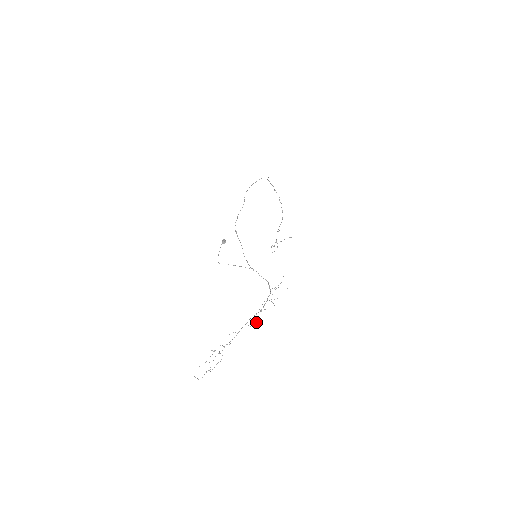
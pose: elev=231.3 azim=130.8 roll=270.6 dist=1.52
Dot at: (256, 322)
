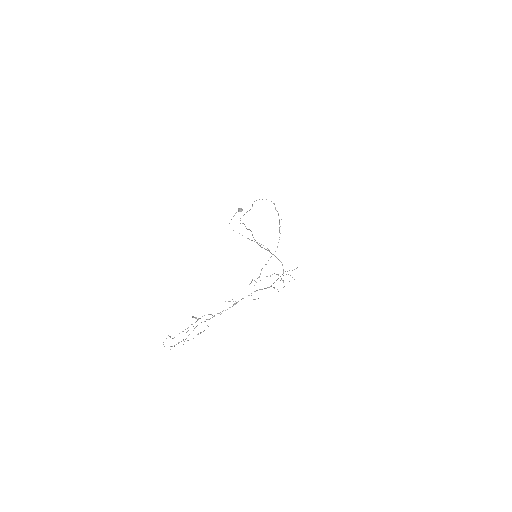
Dot at: occluded
